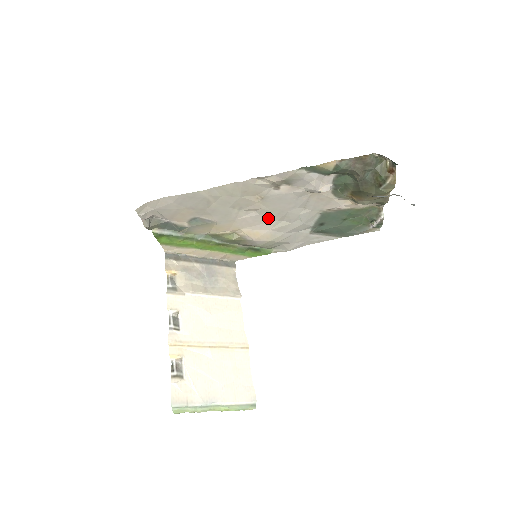
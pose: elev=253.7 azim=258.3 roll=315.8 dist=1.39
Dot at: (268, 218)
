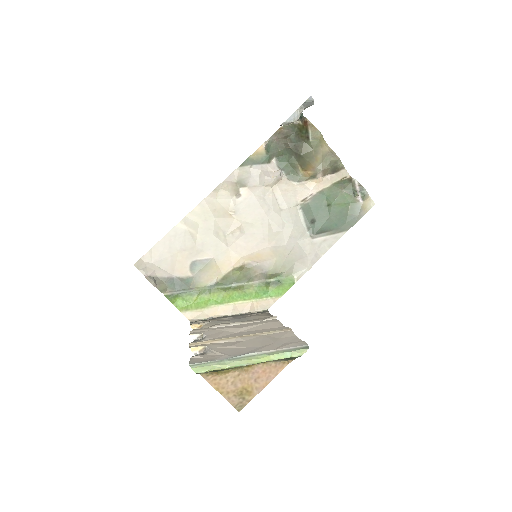
Dot at: (257, 234)
